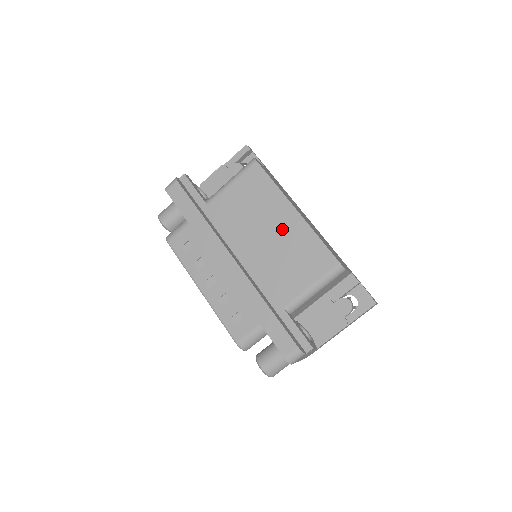
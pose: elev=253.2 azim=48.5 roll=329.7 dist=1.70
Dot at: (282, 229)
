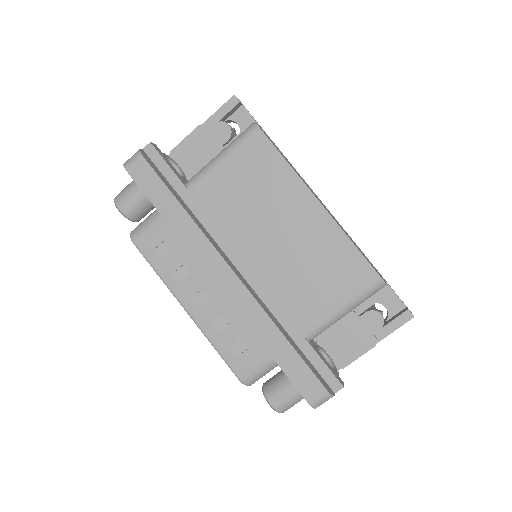
Dot at: (299, 229)
